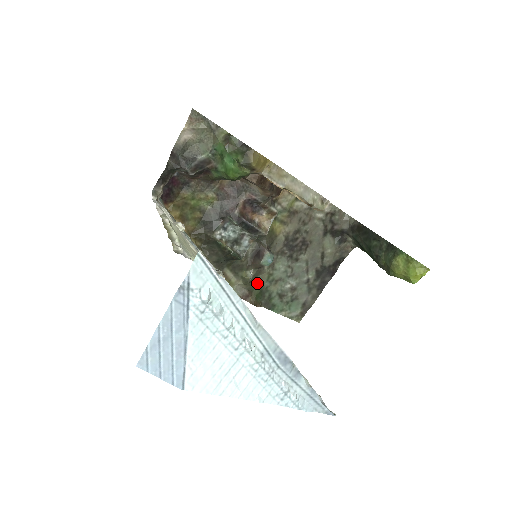
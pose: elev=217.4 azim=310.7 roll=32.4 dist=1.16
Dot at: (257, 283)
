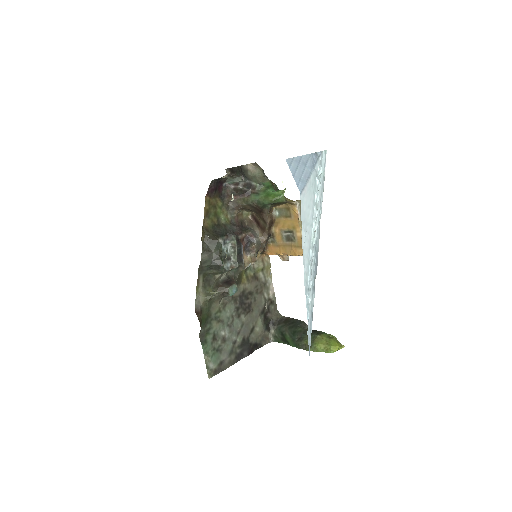
Dot at: (209, 309)
